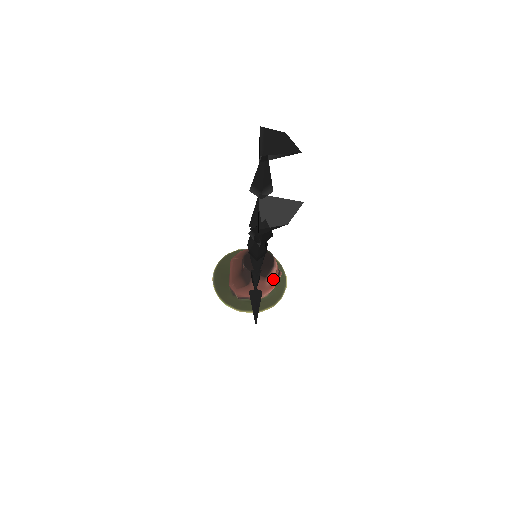
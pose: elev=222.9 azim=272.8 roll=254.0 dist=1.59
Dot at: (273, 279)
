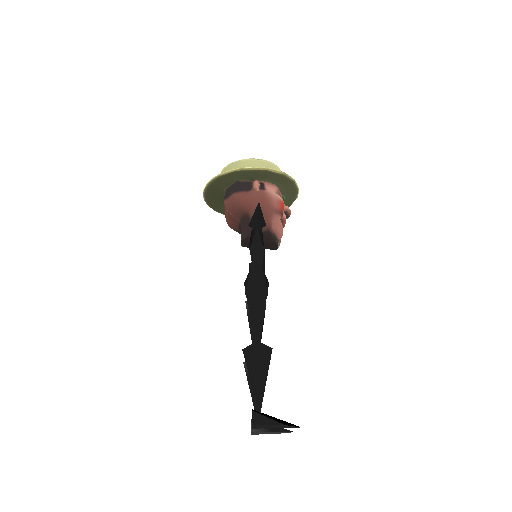
Dot at: occluded
